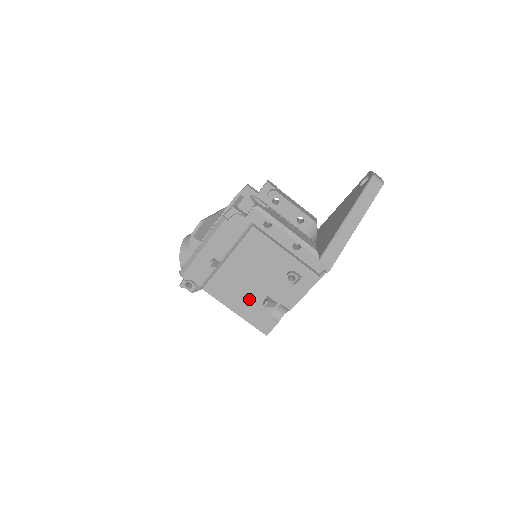
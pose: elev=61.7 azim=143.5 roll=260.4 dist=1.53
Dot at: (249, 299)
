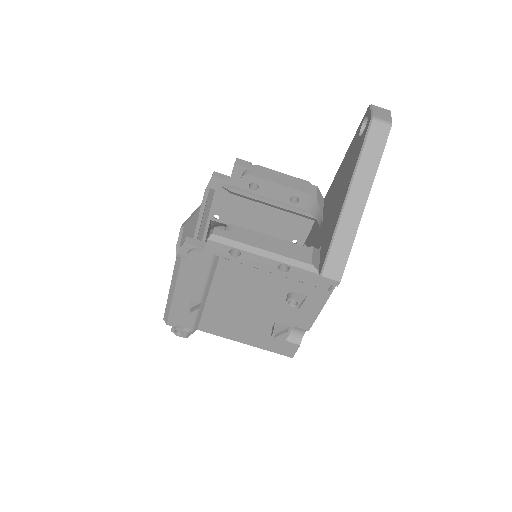
Dot at: (254, 329)
